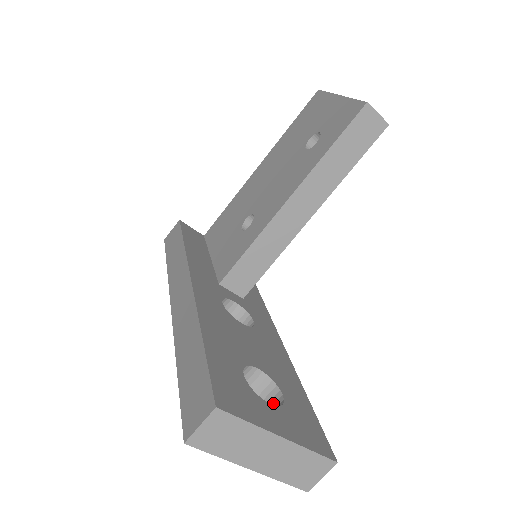
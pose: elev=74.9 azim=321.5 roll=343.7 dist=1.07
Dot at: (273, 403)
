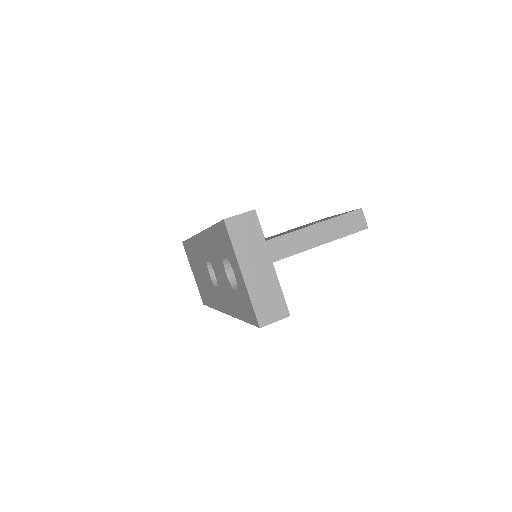
Dot at: occluded
